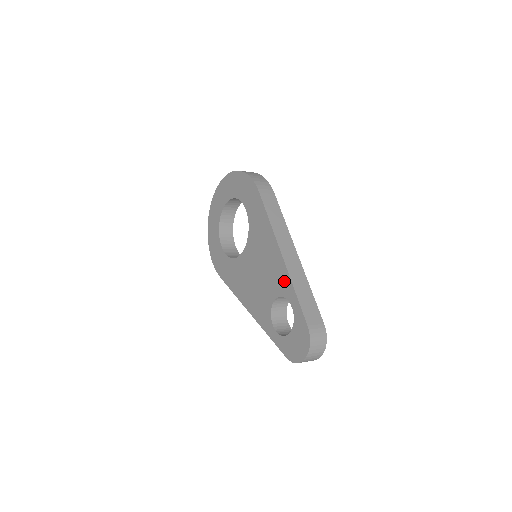
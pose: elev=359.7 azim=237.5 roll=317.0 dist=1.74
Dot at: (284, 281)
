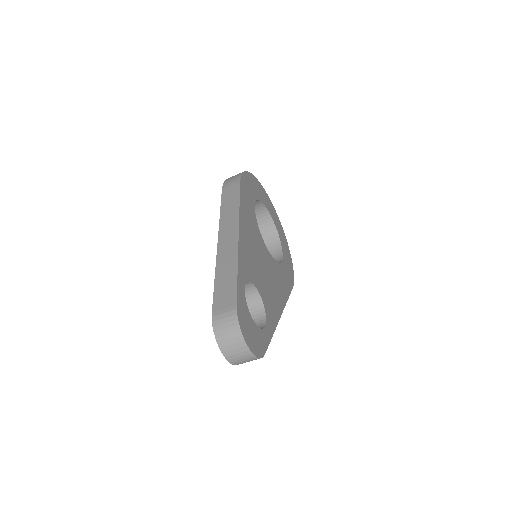
Dot at: occluded
